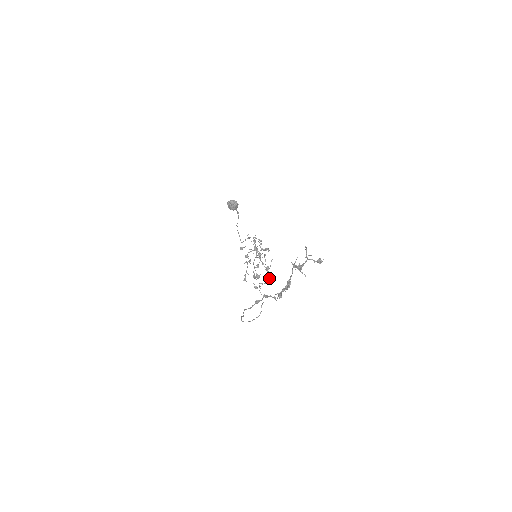
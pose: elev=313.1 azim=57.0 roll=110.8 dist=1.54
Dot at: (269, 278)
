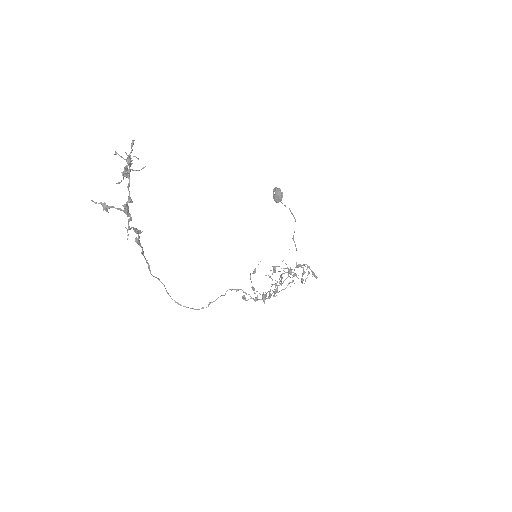
Dot at: occluded
